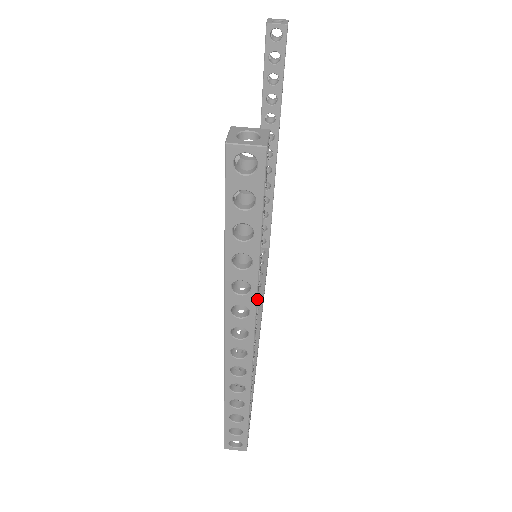
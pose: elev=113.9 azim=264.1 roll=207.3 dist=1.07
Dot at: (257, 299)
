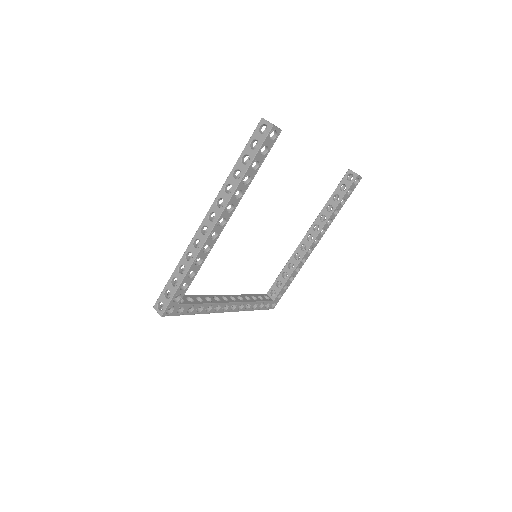
Dot at: (230, 200)
